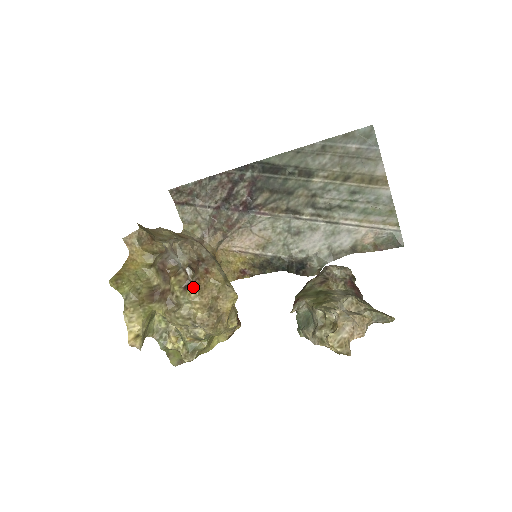
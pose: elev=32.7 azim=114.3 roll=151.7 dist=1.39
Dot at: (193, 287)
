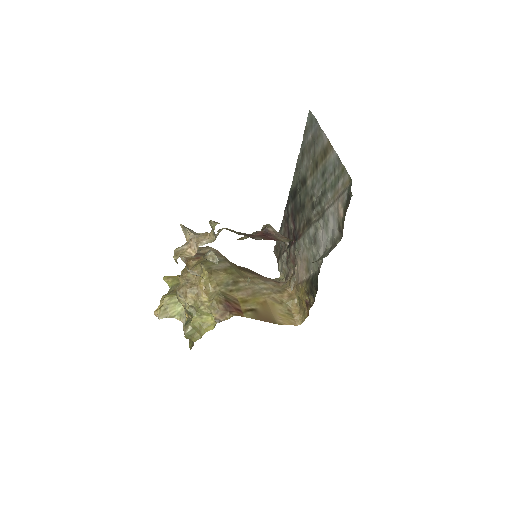
Dot at: (185, 268)
